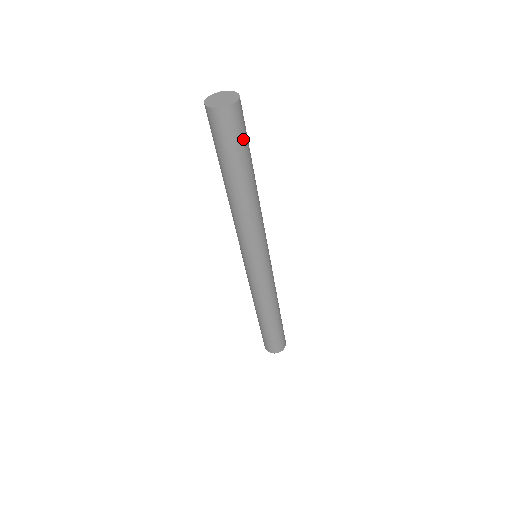
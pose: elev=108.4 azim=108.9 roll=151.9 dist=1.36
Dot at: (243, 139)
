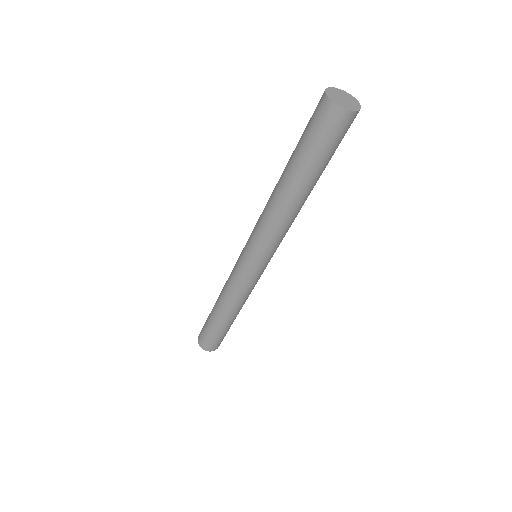
Dot at: (328, 148)
